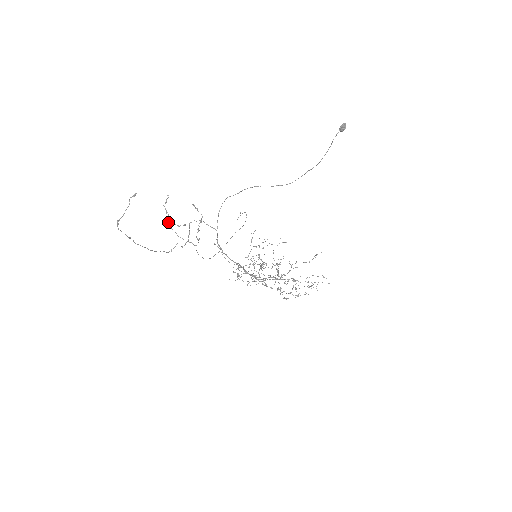
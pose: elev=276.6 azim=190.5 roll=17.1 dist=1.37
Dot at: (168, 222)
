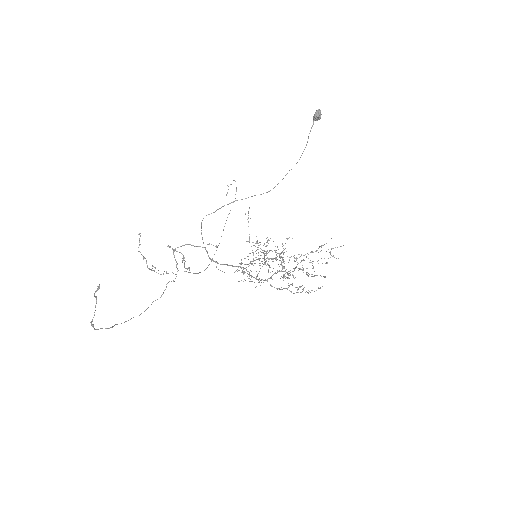
Dot at: (149, 269)
